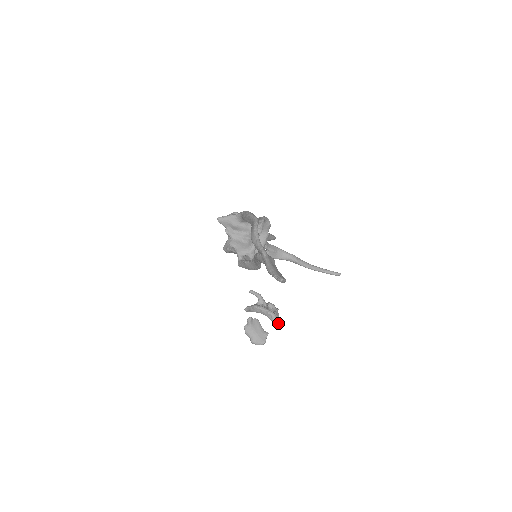
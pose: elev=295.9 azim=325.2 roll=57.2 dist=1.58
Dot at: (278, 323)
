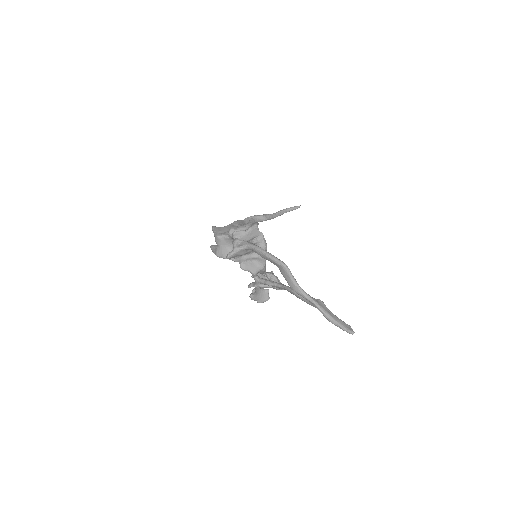
Dot at: occluded
